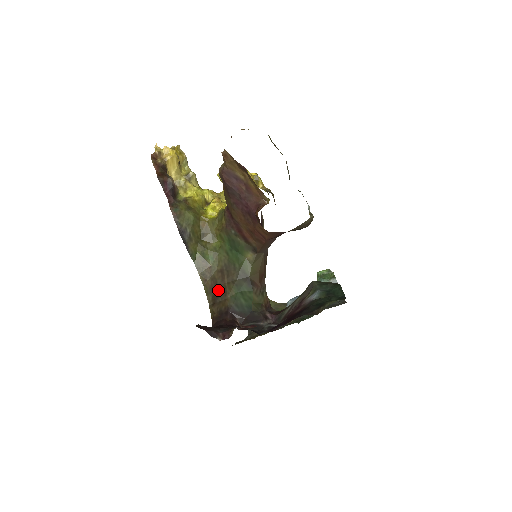
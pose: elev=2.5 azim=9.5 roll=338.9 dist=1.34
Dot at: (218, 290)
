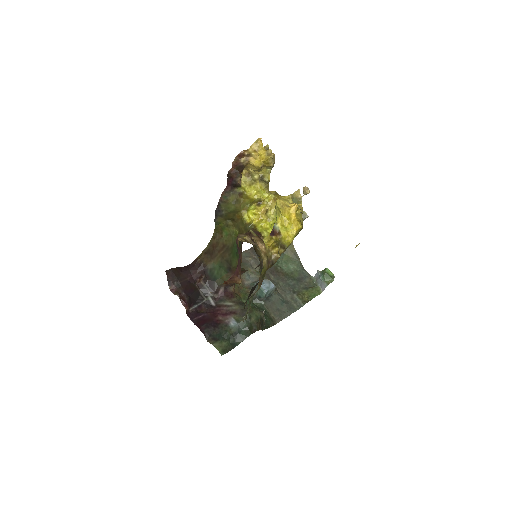
Dot at: (213, 251)
